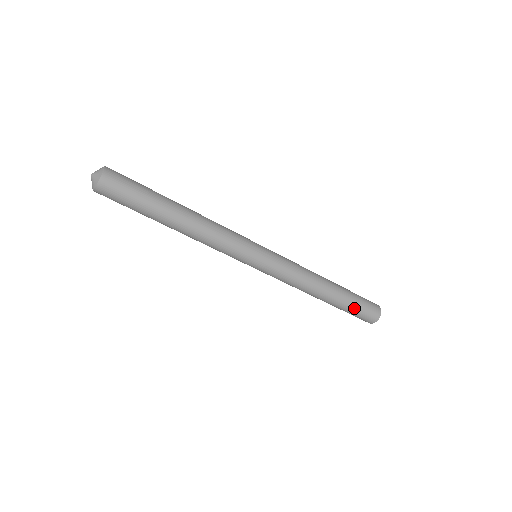
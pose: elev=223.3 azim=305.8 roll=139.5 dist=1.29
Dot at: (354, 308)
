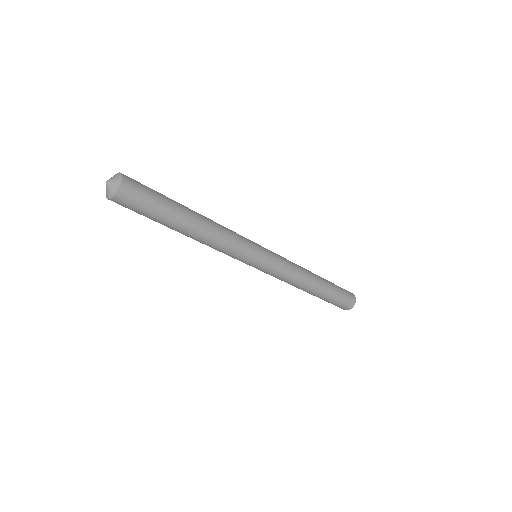
Dot at: (338, 293)
